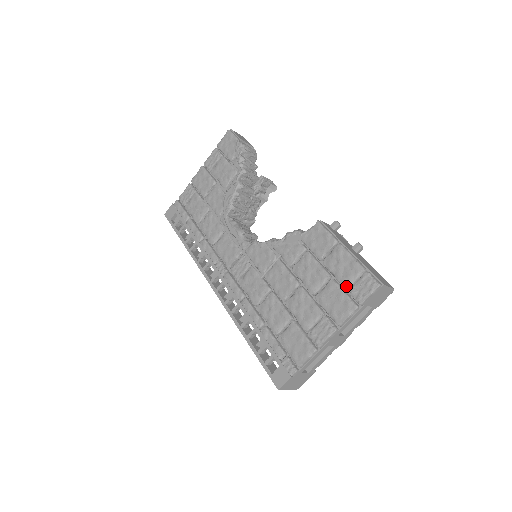
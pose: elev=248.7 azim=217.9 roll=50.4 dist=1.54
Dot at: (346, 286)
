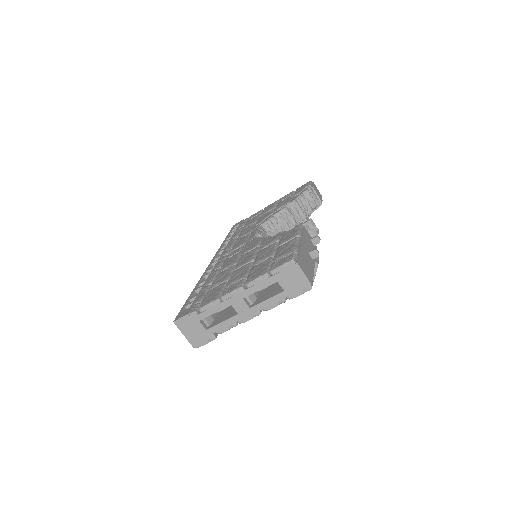
Dot at: (274, 260)
